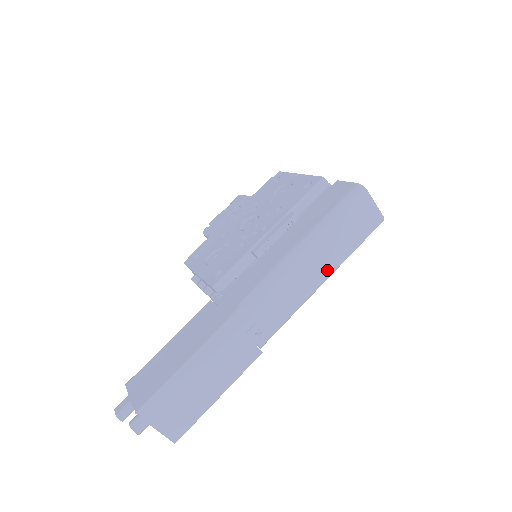
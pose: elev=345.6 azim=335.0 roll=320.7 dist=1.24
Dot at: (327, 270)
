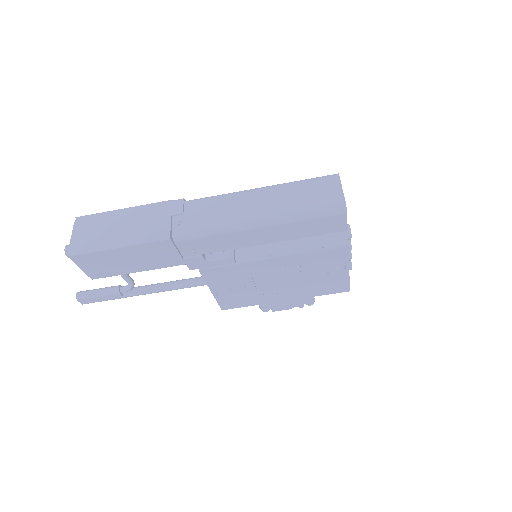
Dot at: (265, 213)
